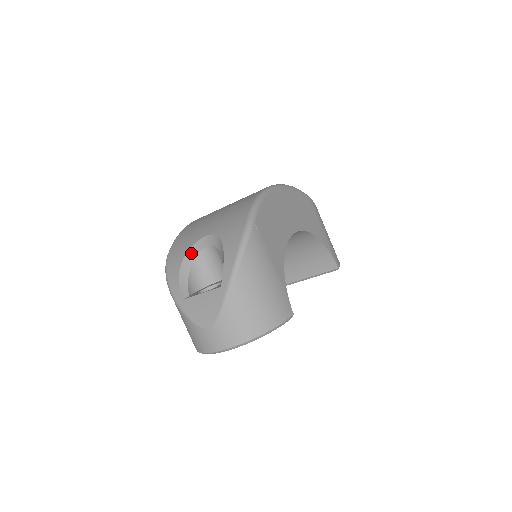
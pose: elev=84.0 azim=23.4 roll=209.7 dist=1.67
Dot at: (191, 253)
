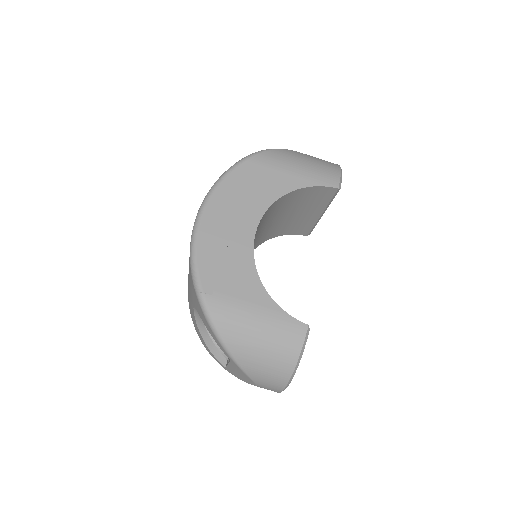
Dot at: (199, 324)
